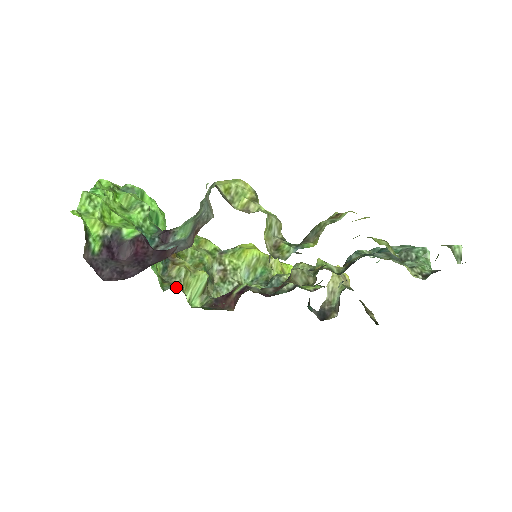
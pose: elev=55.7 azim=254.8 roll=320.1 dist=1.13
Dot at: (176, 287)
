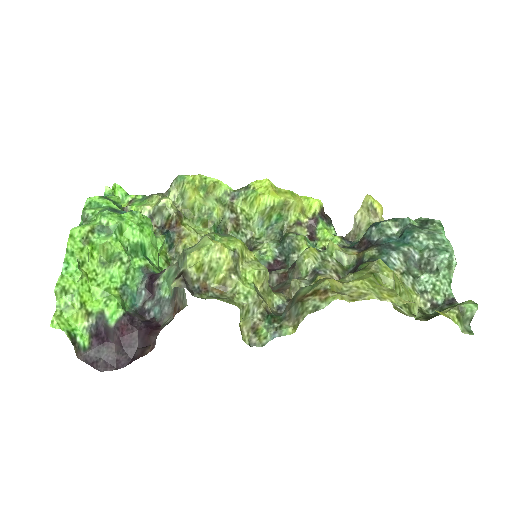
Dot at: occluded
